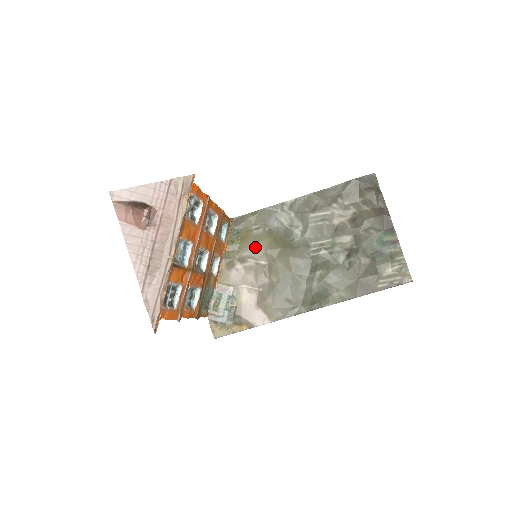
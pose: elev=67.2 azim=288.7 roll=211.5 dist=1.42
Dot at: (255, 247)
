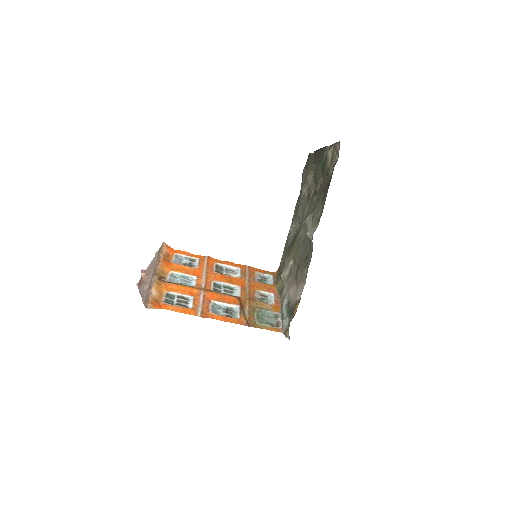
Dot at: (284, 264)
